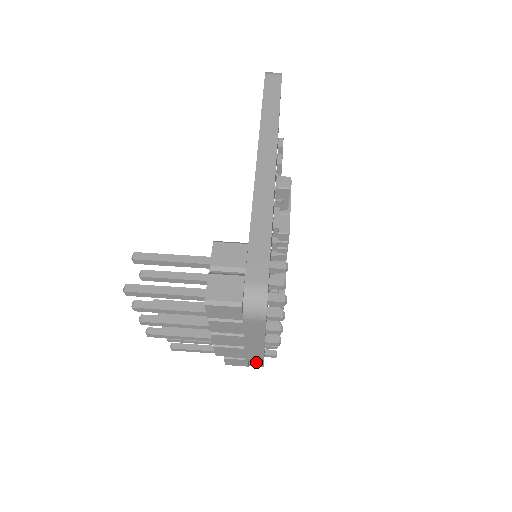
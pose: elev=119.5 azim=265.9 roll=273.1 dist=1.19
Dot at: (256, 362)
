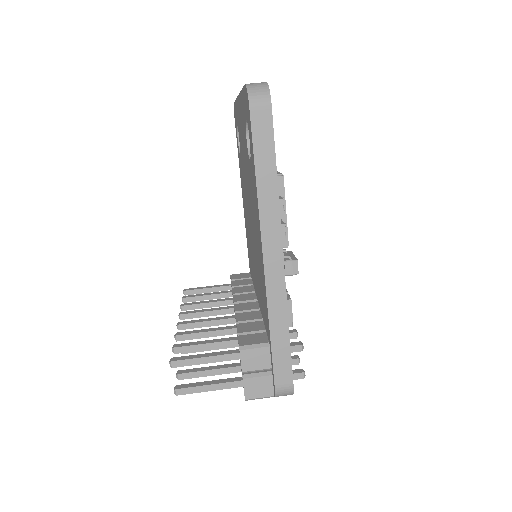
Dot at: occluded
